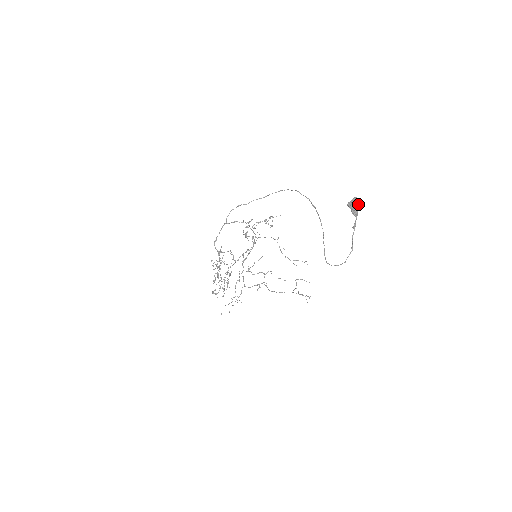
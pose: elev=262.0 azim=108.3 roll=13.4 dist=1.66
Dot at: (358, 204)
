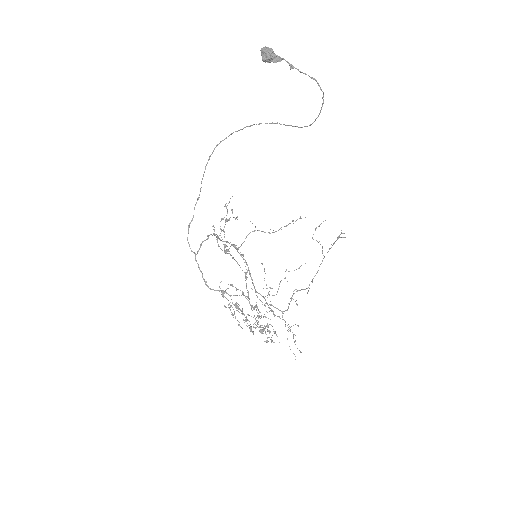
Dot at: (270, 49)
